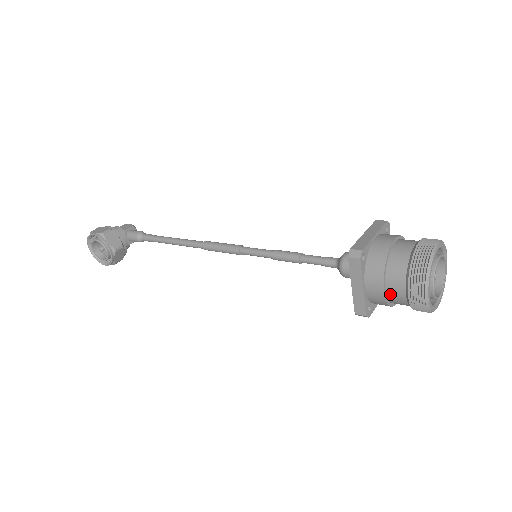
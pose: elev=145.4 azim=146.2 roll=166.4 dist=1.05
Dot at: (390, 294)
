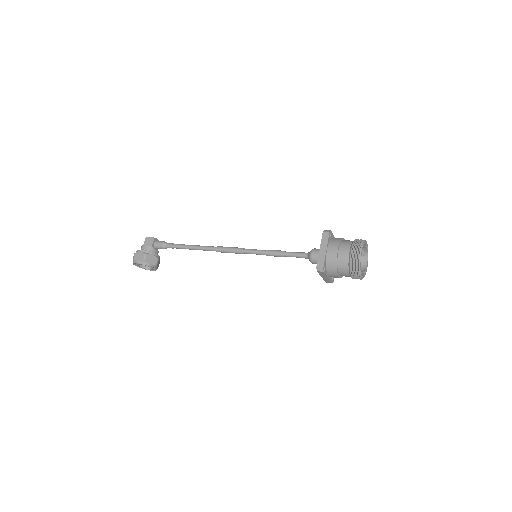
Dot at: occluded
